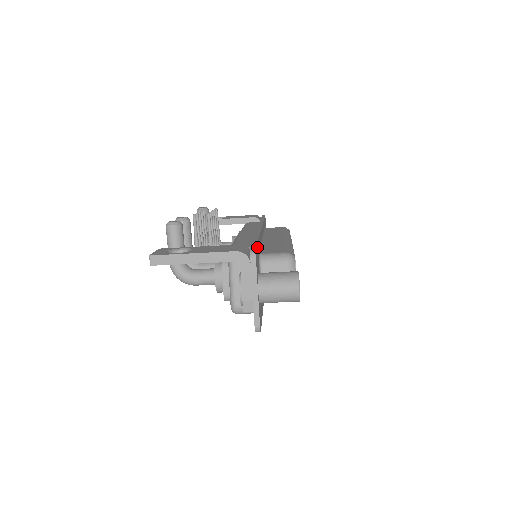
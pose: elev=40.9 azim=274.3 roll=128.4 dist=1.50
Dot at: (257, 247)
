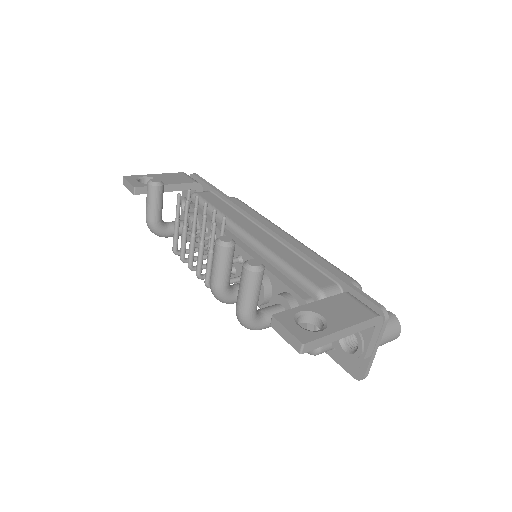
Dot at: (357, 292)
